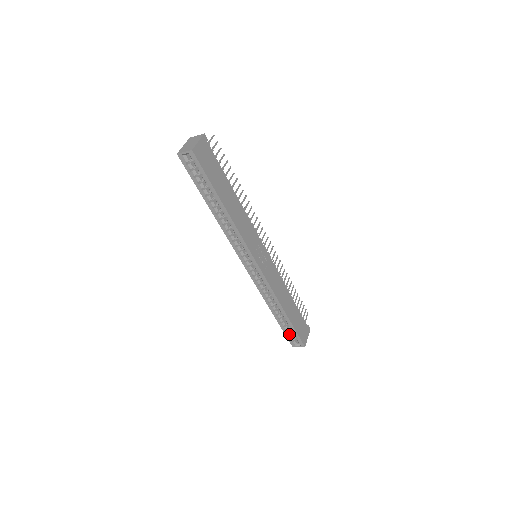
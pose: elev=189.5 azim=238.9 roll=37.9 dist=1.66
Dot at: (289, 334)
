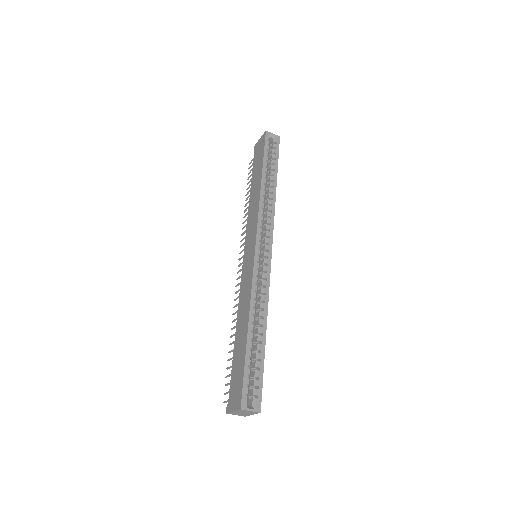
Dot at: occluded
